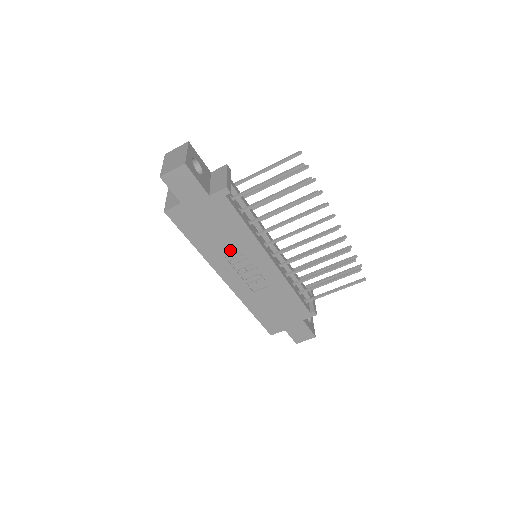
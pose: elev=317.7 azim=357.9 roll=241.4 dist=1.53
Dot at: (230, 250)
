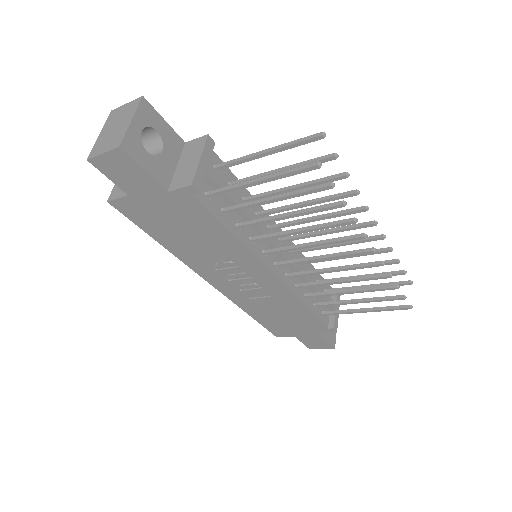
Dot at: (211, 255)
